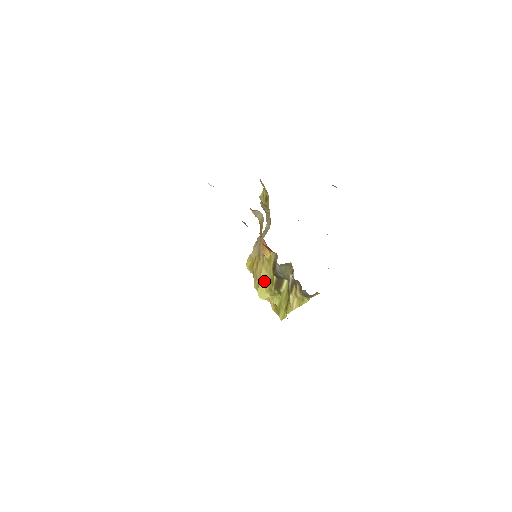
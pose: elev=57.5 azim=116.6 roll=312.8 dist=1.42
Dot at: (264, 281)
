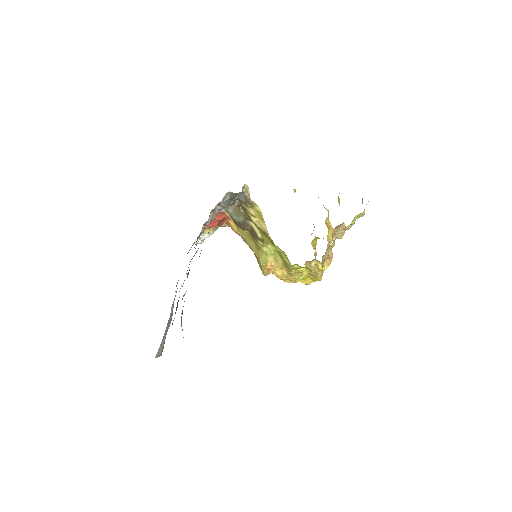
Dot at: (256, 252)
